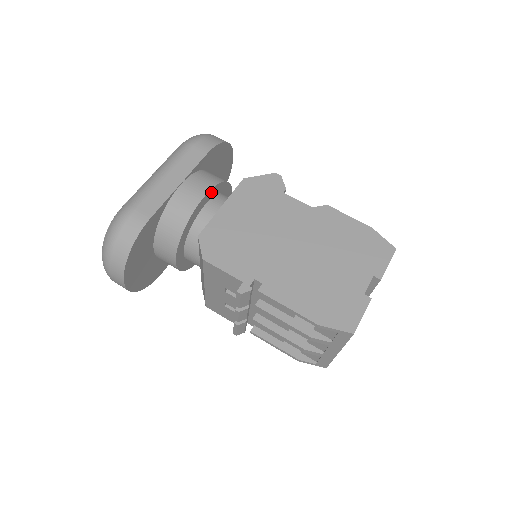
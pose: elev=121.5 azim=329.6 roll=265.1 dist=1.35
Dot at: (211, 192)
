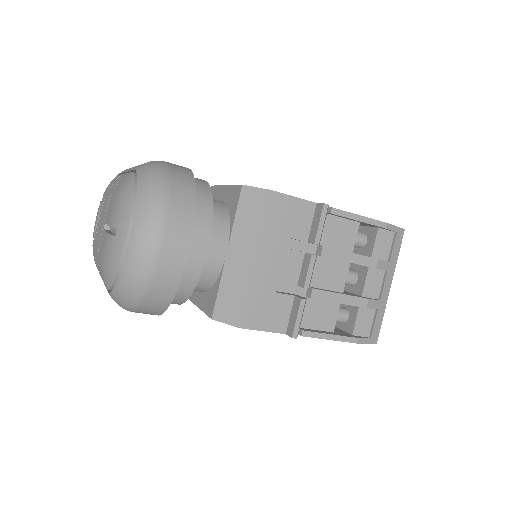
Dot at: occluded
